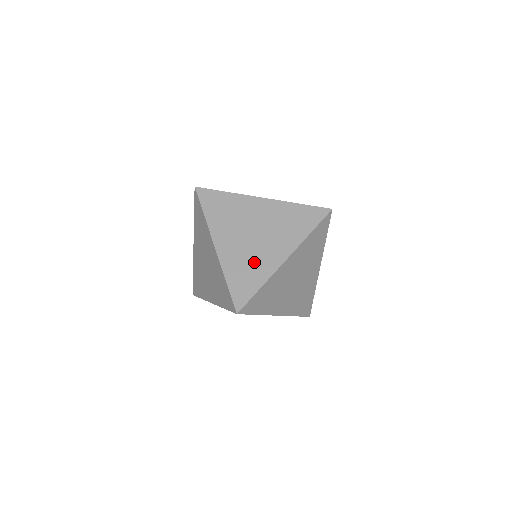
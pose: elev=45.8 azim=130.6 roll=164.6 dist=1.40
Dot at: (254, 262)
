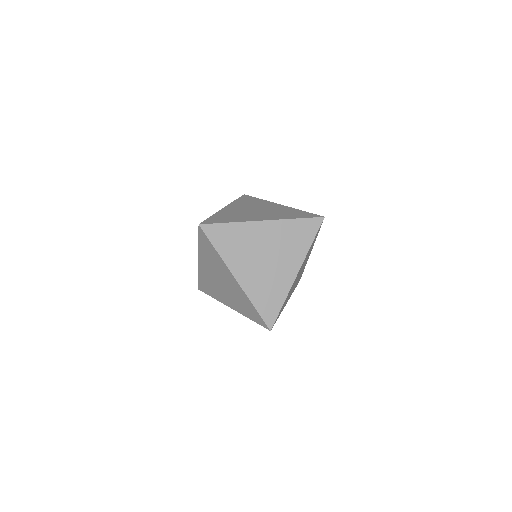
Dot at: (240, 216)
